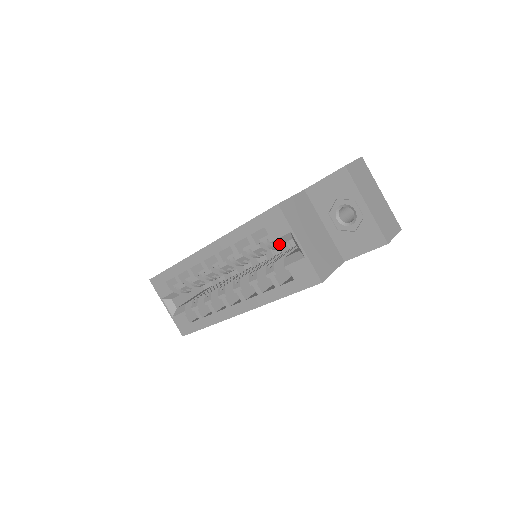
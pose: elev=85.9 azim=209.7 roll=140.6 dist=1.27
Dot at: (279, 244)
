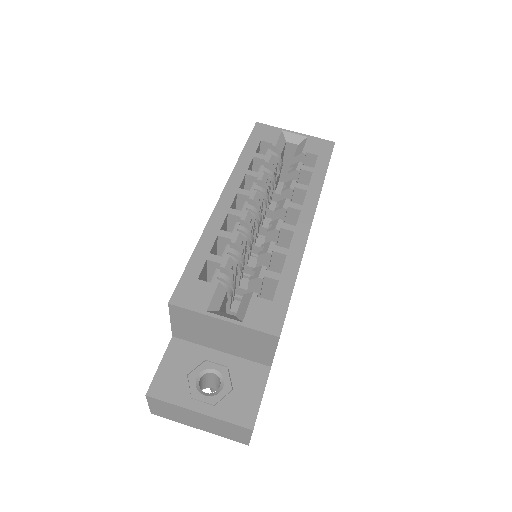
Dot at: (281, 150)
